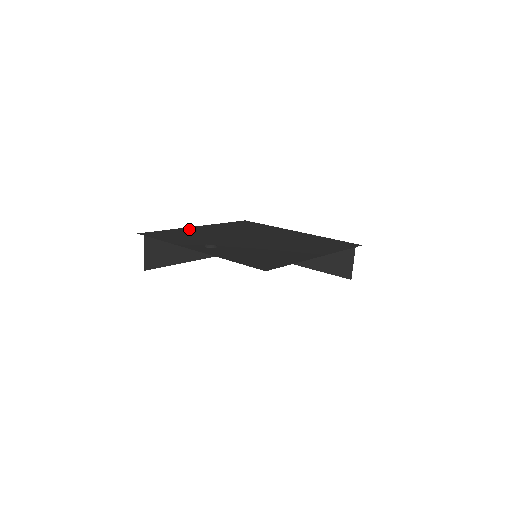
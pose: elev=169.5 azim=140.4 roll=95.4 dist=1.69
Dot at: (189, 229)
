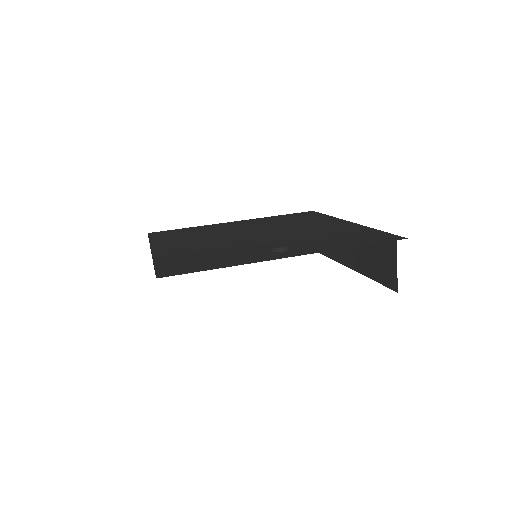
Dot at: (166, 254)
